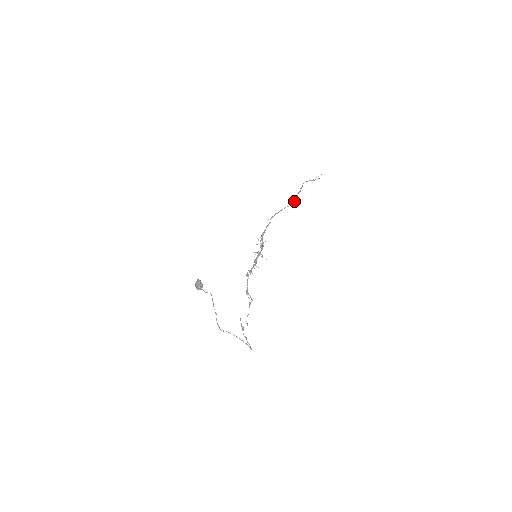
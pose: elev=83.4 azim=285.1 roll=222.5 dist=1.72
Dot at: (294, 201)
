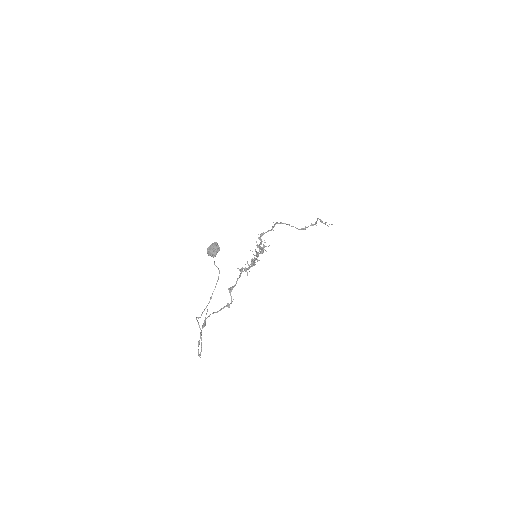
Dot at: (305, 229)
